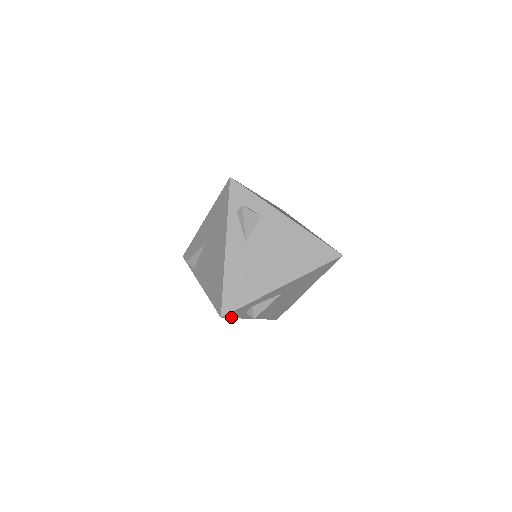
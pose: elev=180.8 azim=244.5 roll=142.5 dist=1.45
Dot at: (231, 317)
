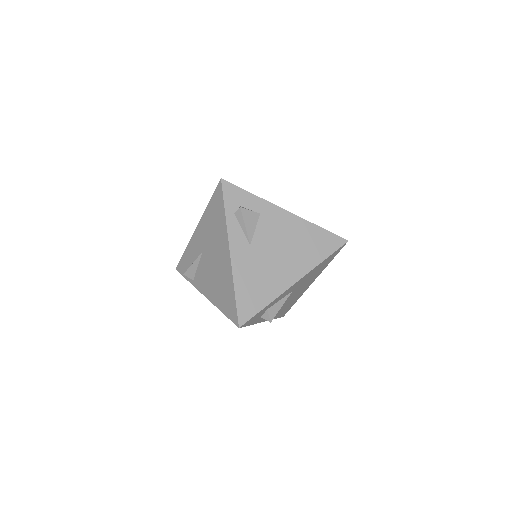
Dot at: (247, 325)
